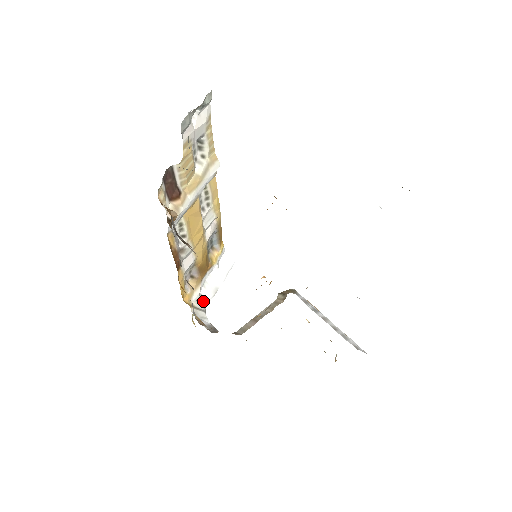
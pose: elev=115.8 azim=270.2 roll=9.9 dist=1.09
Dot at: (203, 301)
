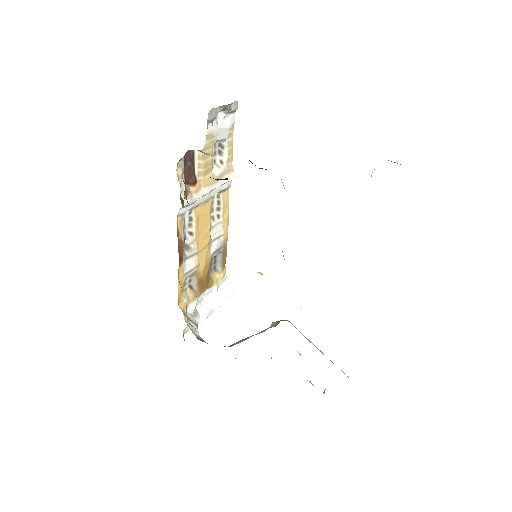
Dot at: (197, 317)
